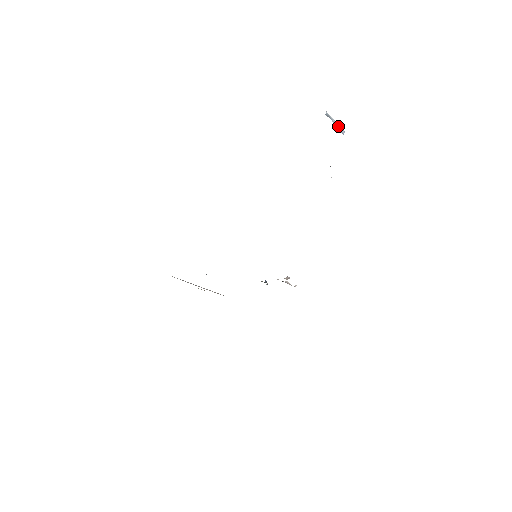
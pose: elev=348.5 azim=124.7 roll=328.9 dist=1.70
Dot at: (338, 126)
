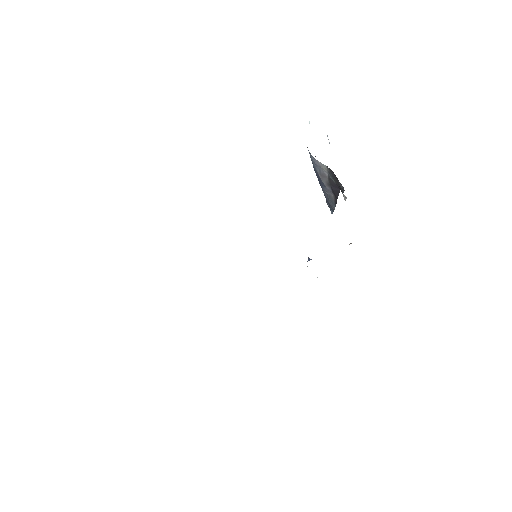
Dot at: (327, 136)
